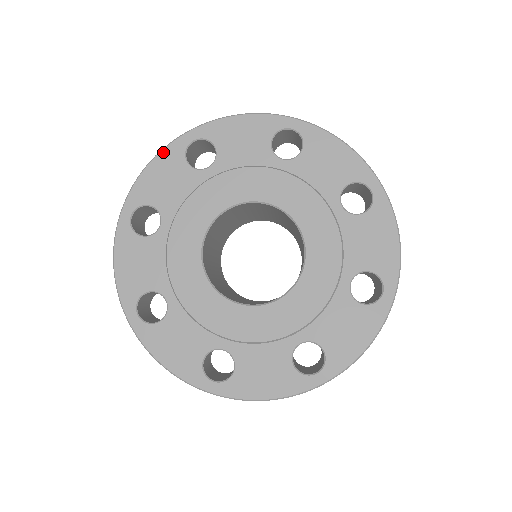
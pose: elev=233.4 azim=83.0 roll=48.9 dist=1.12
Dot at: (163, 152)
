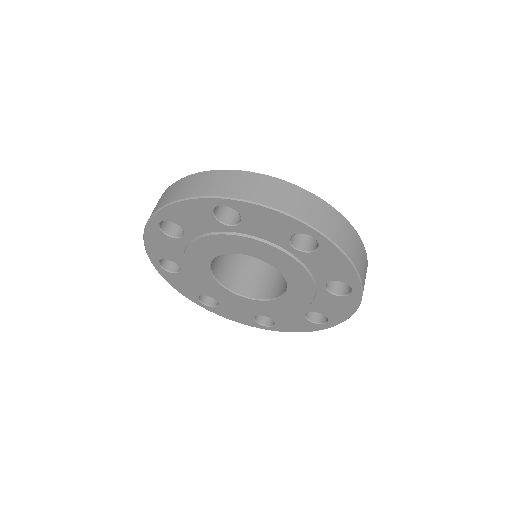
Dot at: (146, 232)
